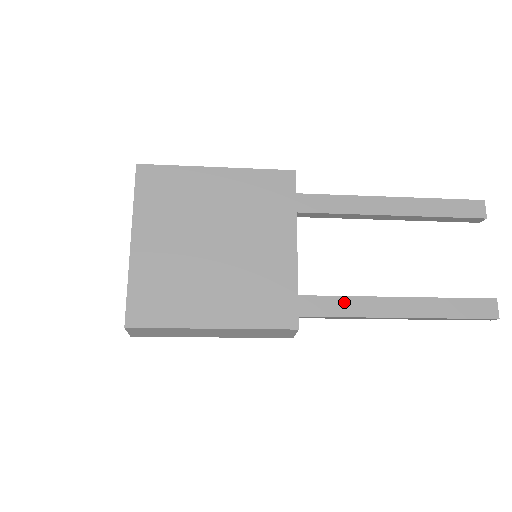
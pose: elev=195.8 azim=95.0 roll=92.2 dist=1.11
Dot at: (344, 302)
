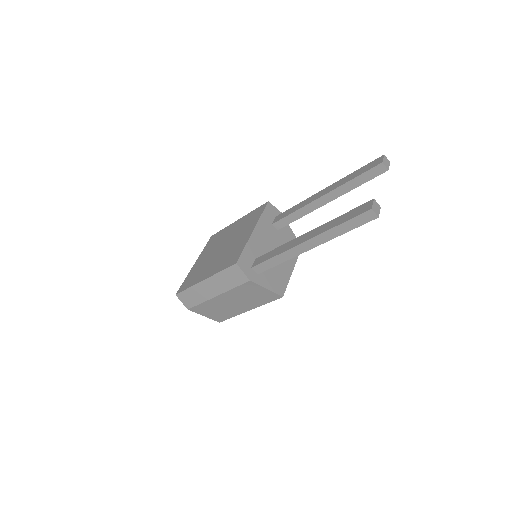
Dot at: (278, 249)
